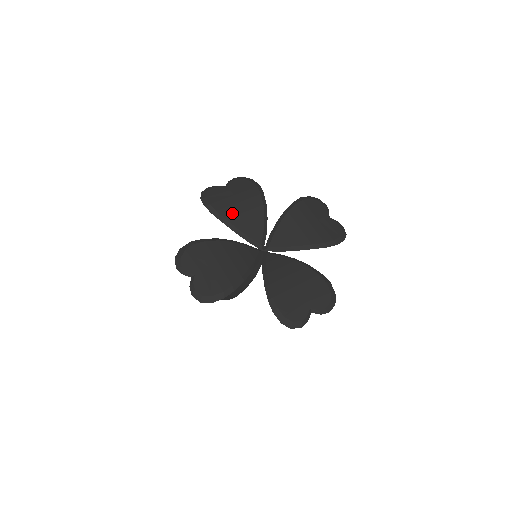
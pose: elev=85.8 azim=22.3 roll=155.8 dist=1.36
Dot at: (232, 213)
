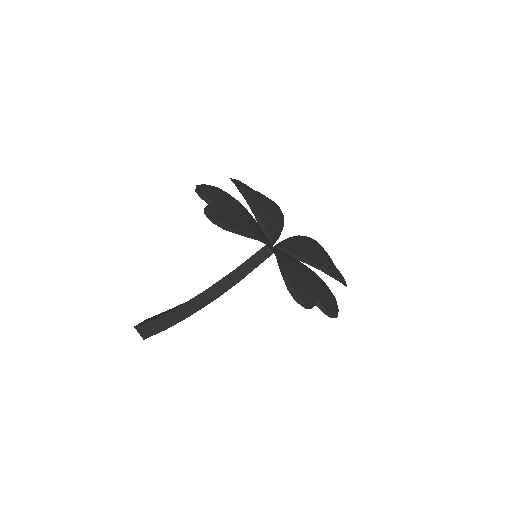
Dot at: (257, 202)
